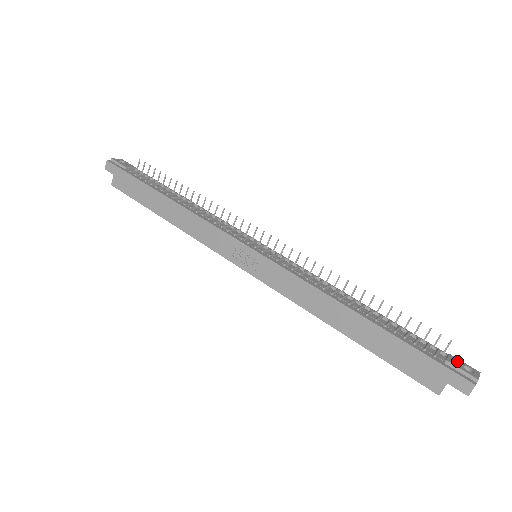
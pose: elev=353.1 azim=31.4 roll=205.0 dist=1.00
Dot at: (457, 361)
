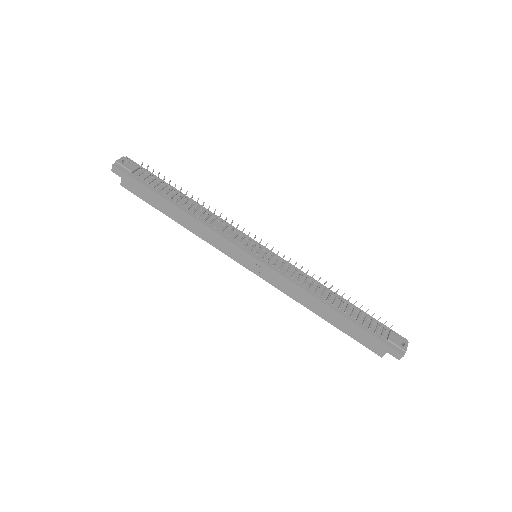
Dot at: (395, 337)
